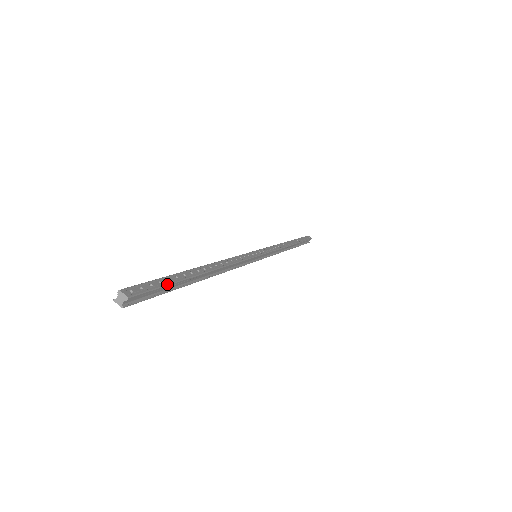
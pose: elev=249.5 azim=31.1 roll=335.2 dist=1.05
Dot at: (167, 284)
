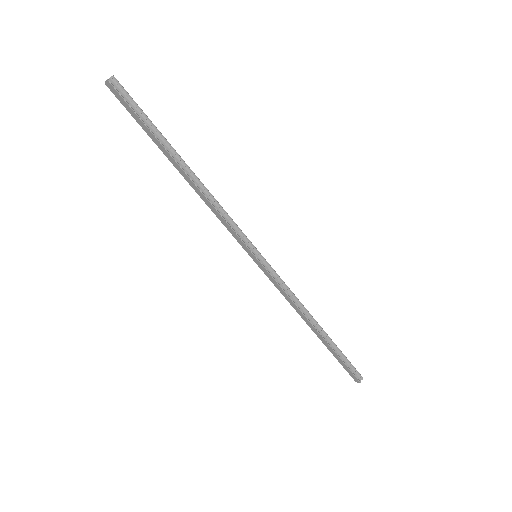
Dot at: (146, 115)
